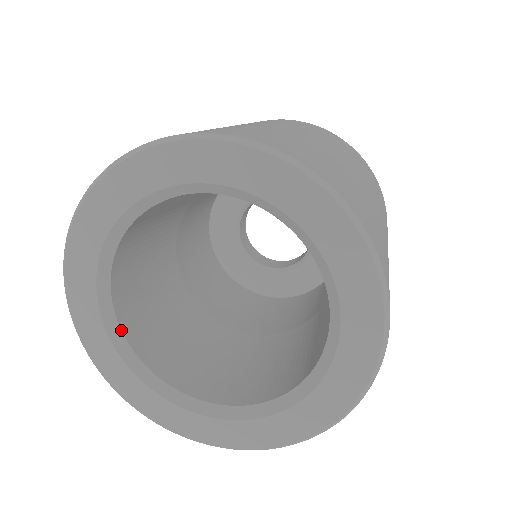
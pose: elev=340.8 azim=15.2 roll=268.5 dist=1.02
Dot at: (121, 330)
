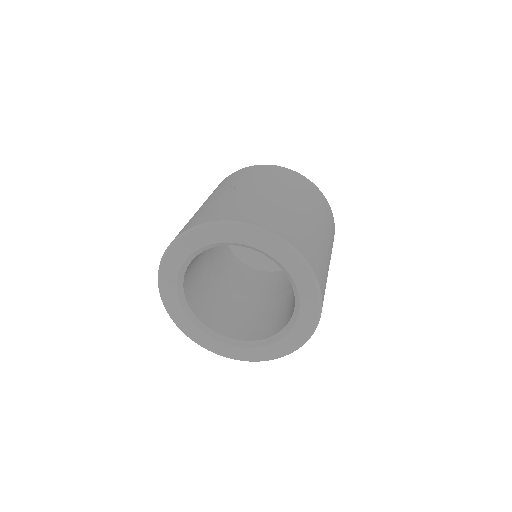
Dot at: occluded
